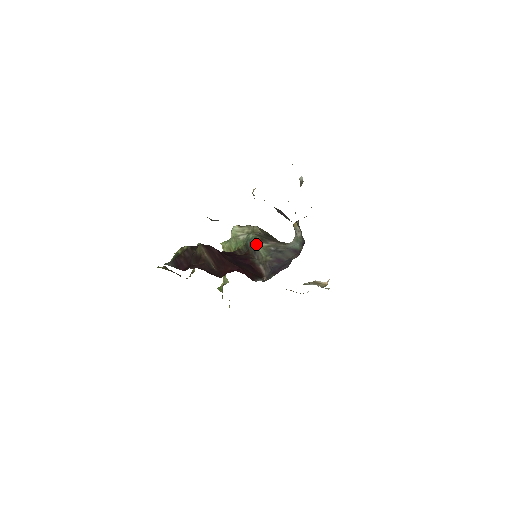
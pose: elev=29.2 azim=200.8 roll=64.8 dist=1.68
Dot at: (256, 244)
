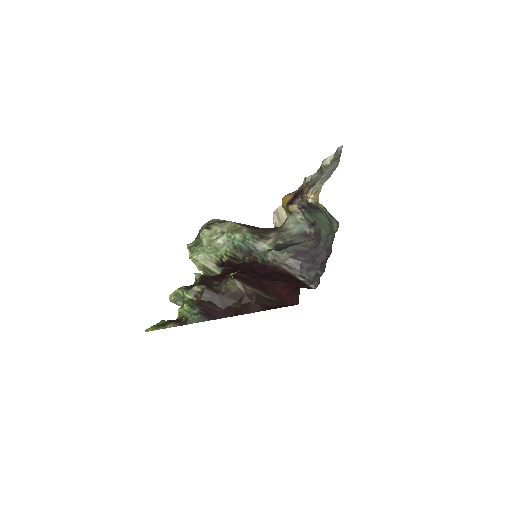
Dot at: (261, 245)
